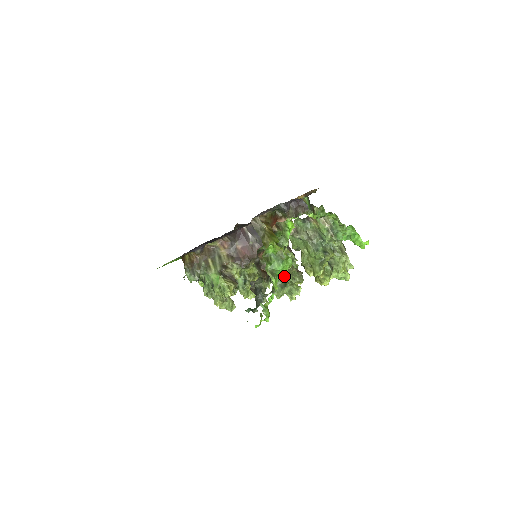
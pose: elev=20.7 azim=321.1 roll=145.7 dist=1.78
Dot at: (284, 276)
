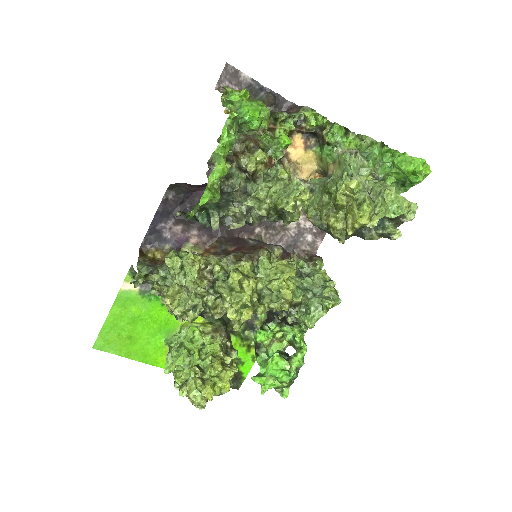
Dot at: (253, 114)
